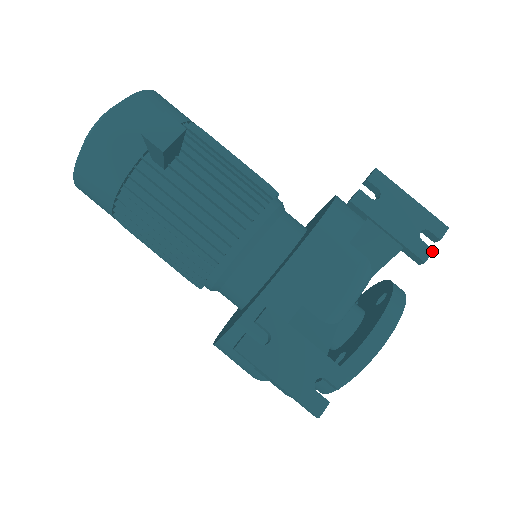
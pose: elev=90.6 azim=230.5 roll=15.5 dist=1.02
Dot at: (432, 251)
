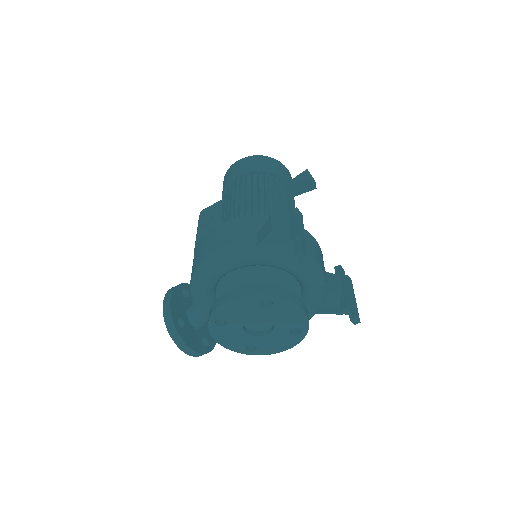
Dot at: (352, 312)
